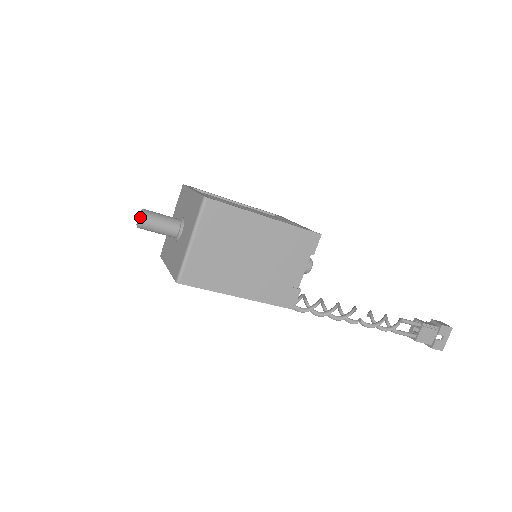
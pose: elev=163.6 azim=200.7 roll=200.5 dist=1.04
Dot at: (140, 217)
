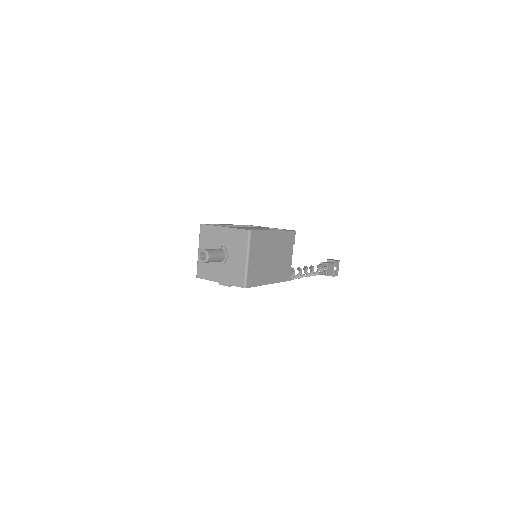
Dot at: (206, 255)
